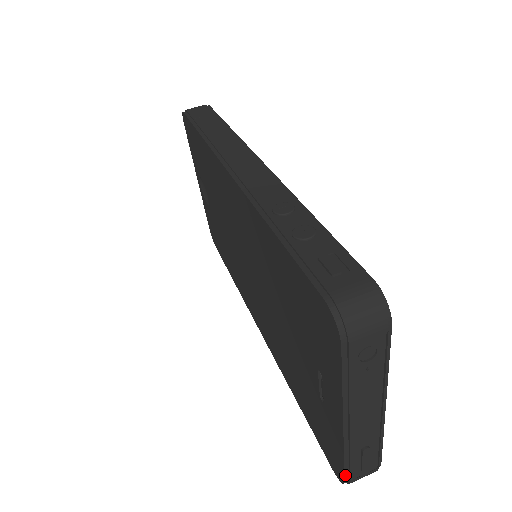
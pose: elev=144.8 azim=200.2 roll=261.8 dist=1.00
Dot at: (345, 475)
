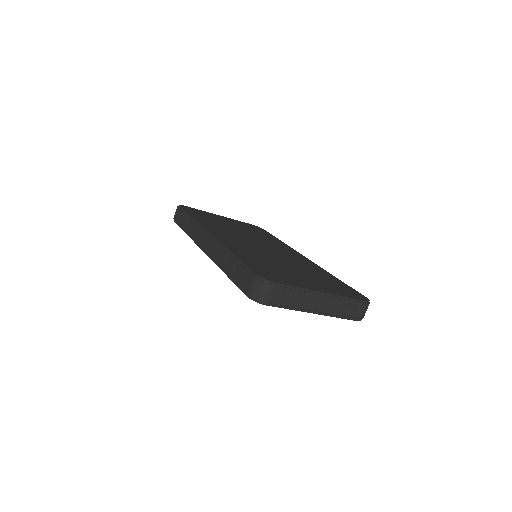
Dot at: occluded
